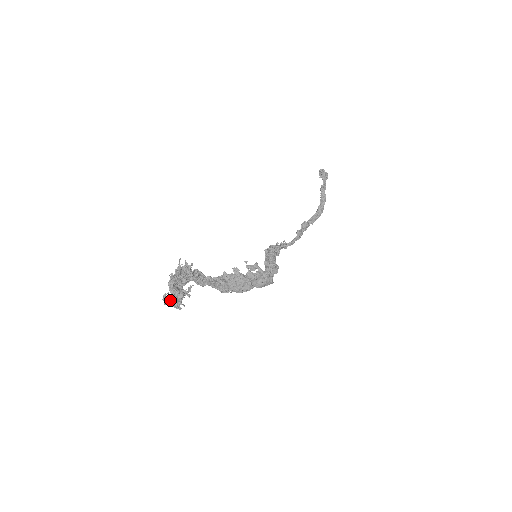
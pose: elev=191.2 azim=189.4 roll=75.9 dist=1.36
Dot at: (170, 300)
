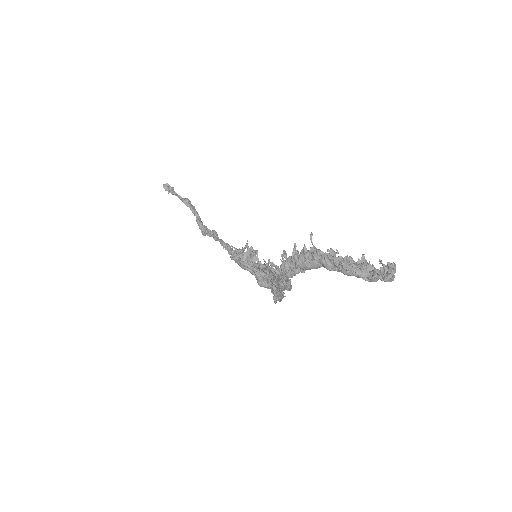
Dot at: (395, 265)
